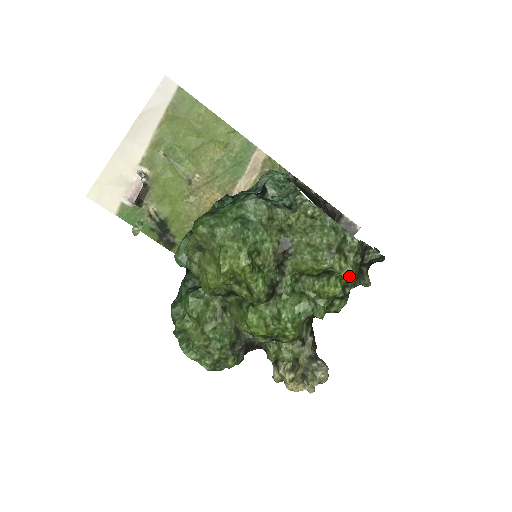
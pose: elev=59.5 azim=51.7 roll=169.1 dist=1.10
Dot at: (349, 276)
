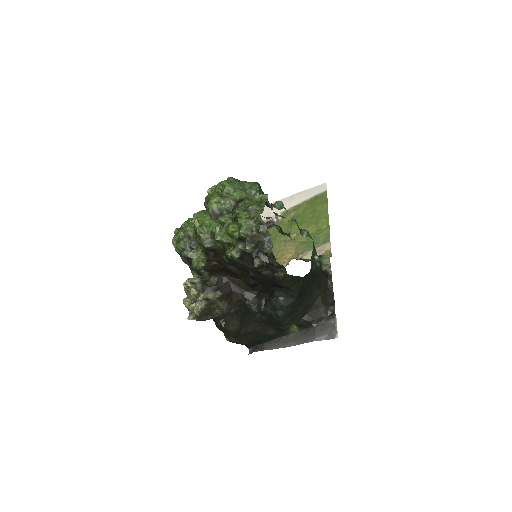
Dot at: (240, 225)
